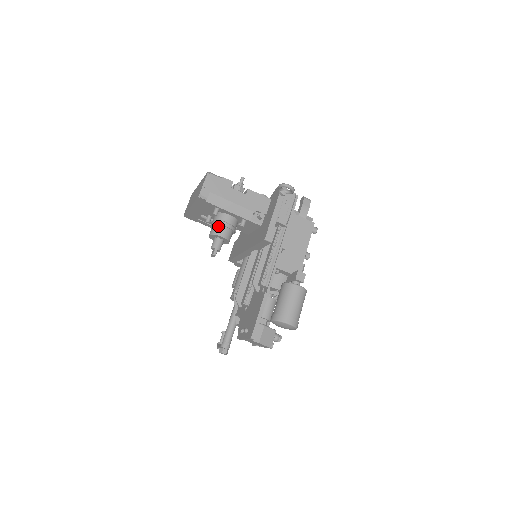
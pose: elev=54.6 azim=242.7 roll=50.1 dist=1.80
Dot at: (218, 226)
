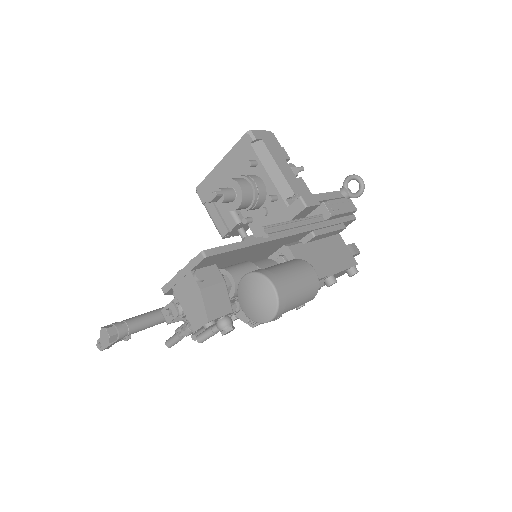
Dot at: (242, 178)
